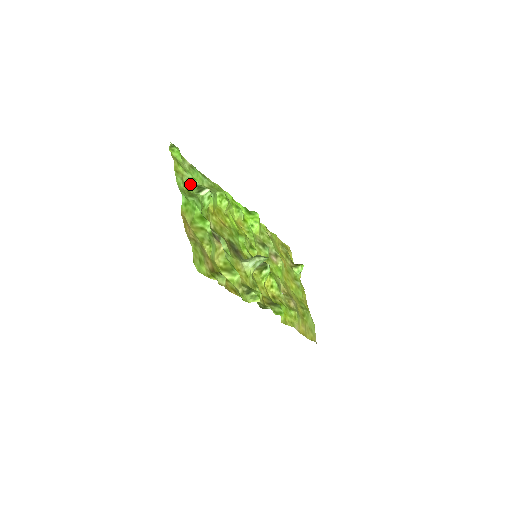
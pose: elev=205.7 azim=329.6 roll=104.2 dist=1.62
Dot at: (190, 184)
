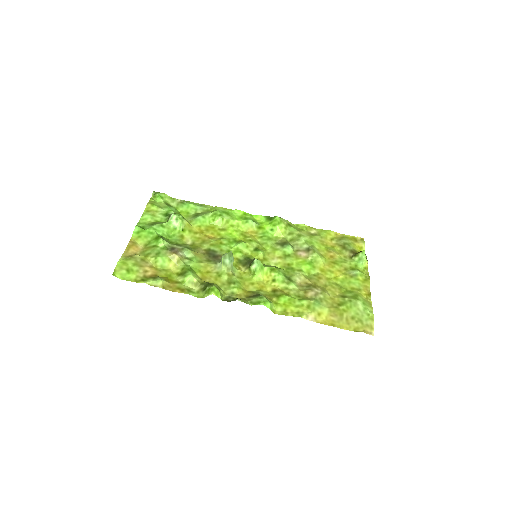
Dot at: (164, 216)
